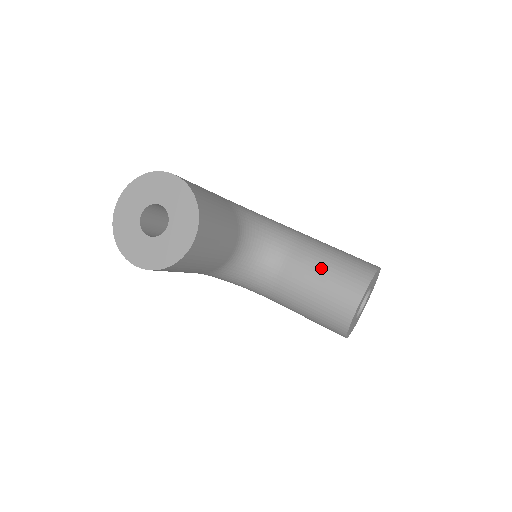
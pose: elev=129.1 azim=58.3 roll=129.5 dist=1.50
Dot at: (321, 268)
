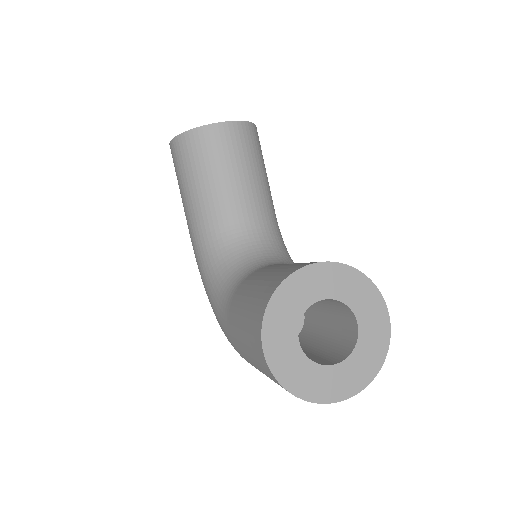
Dot at: occluded
